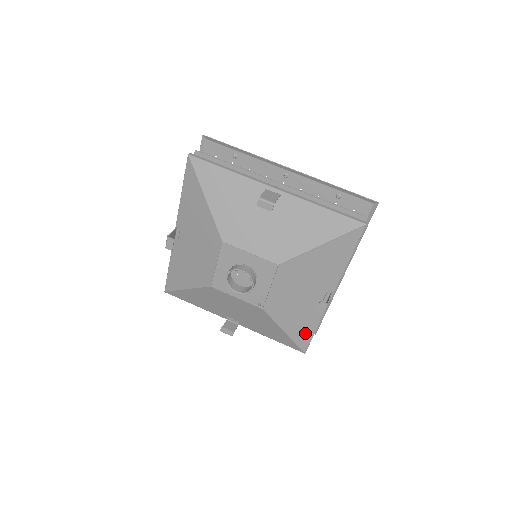
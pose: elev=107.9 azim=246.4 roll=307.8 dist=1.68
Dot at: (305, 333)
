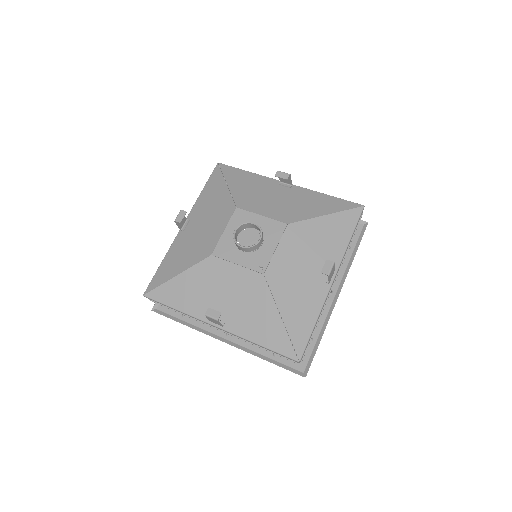
Dot at: (303, 326)
